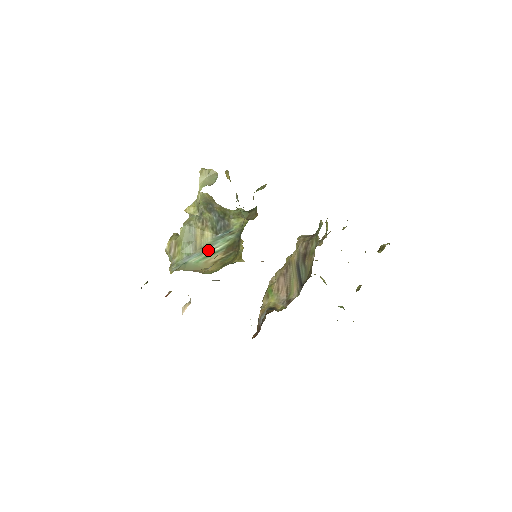
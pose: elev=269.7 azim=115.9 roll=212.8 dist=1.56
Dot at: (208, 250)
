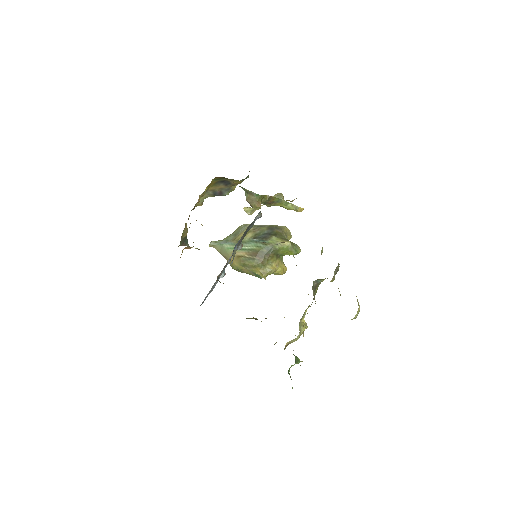
Dot at: occluded
